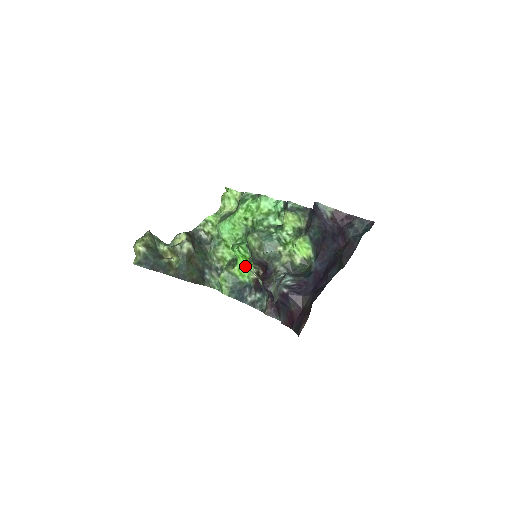
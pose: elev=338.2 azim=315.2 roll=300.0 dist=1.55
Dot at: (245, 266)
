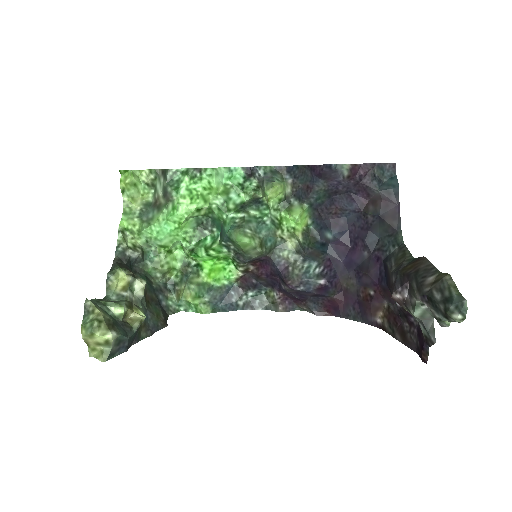
Dot at: (217, 268)
